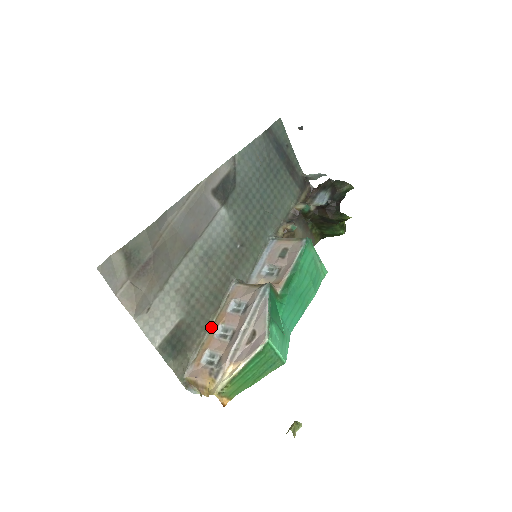
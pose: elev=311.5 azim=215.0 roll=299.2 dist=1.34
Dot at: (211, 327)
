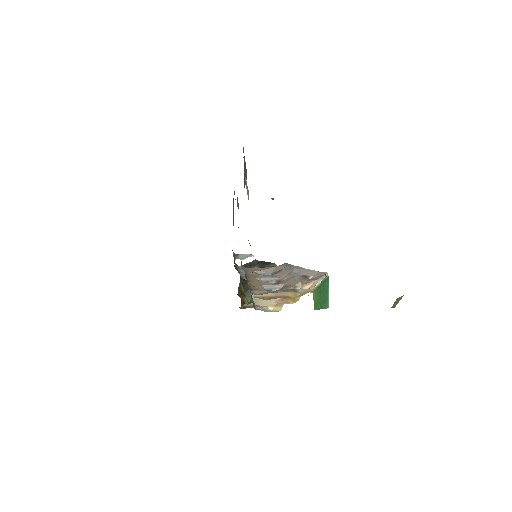
Dot at: (248, 279)
